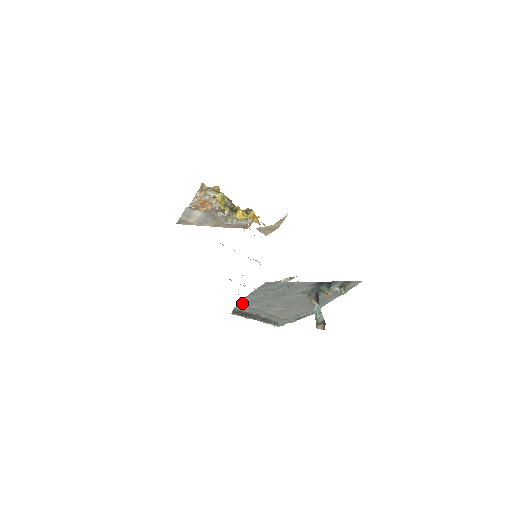
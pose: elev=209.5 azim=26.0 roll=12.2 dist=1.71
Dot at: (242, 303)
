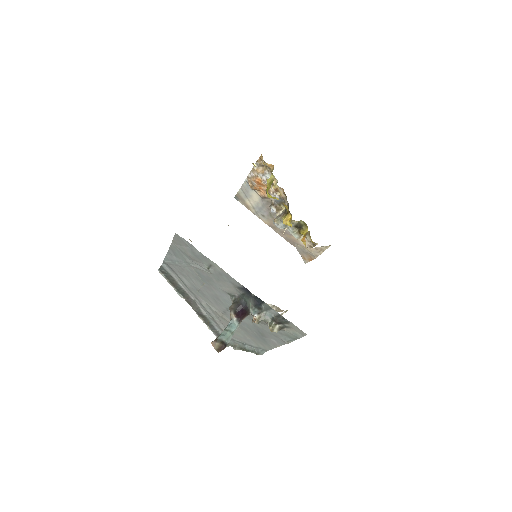
Dot at: (167, 261)
